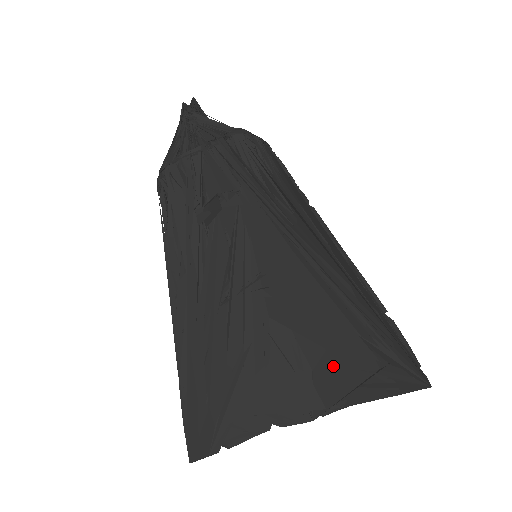
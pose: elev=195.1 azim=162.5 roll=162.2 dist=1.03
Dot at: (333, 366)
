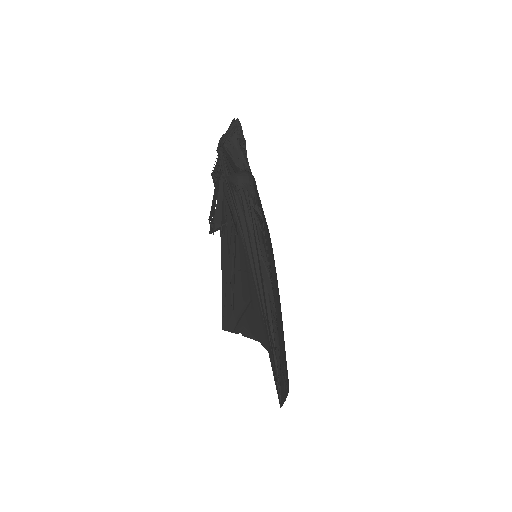
Dot at: occluded
